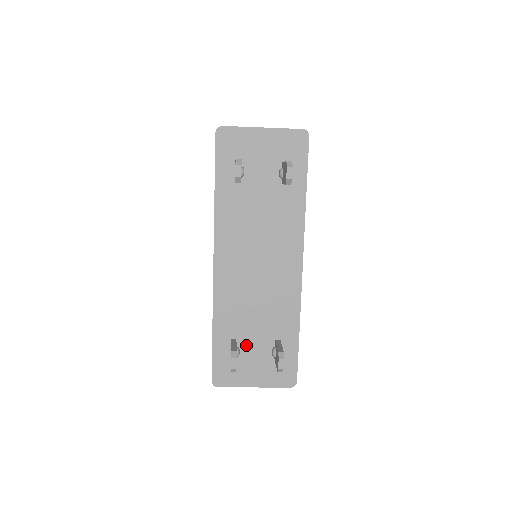
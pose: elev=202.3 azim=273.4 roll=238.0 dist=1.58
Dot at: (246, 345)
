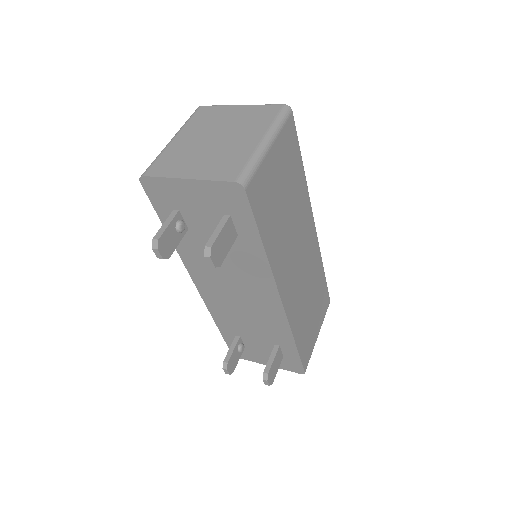
Dot at: (250, 341)
